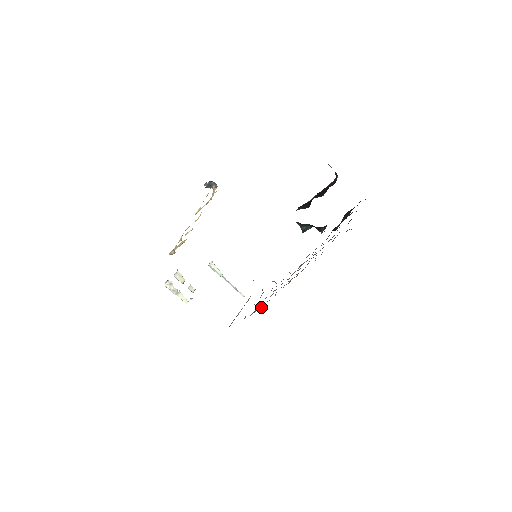
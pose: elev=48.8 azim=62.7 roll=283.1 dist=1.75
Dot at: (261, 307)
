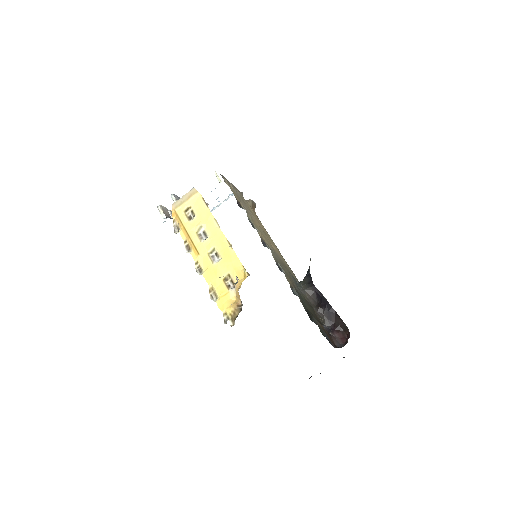
Dot at: occluded
